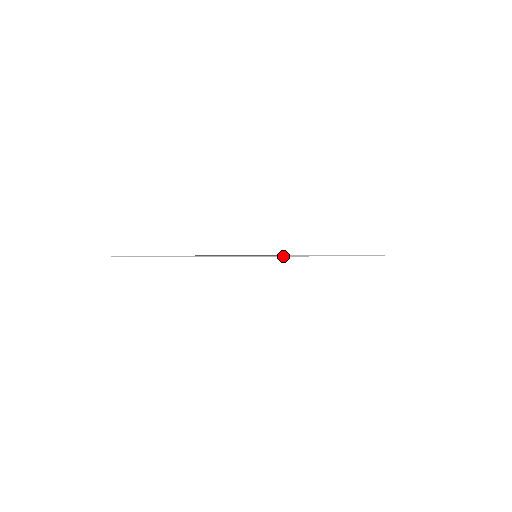
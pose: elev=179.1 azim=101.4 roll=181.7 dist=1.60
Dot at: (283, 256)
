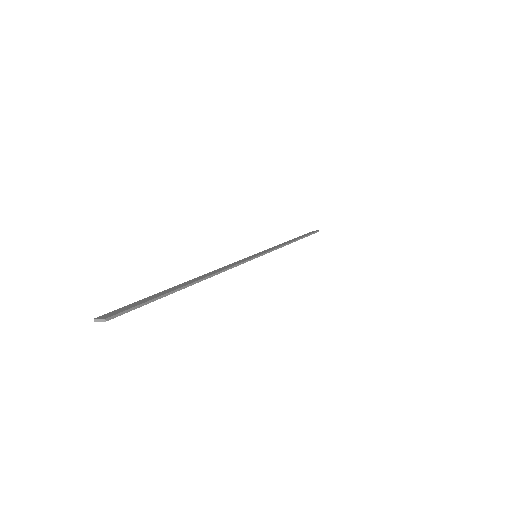
Dot at: (275, 249)
